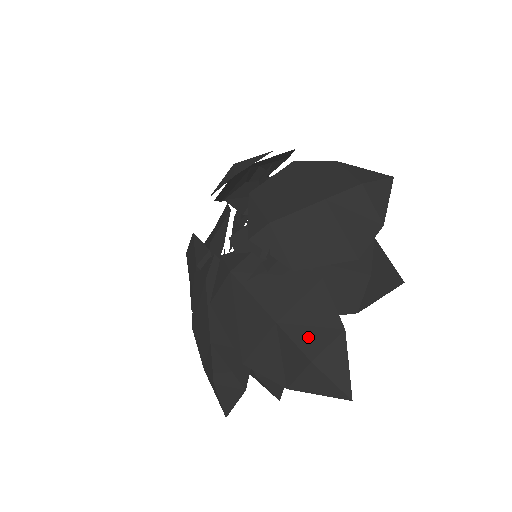
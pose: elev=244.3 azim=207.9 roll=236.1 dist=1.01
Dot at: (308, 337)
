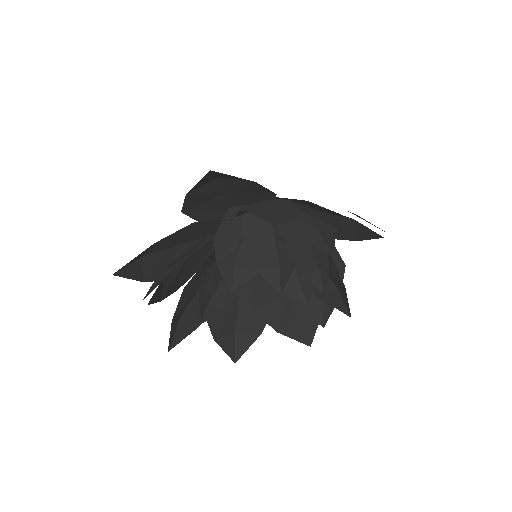
Dot at: occluded
